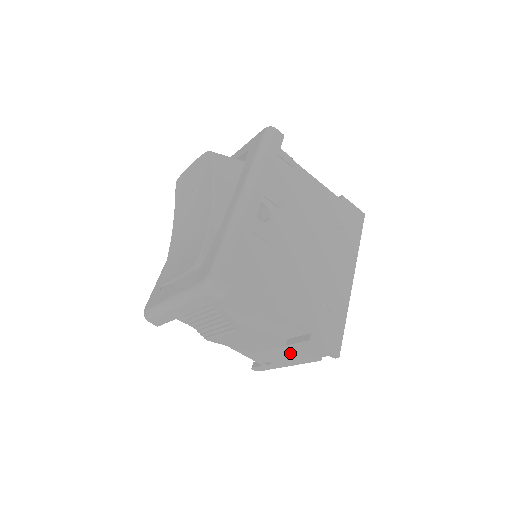
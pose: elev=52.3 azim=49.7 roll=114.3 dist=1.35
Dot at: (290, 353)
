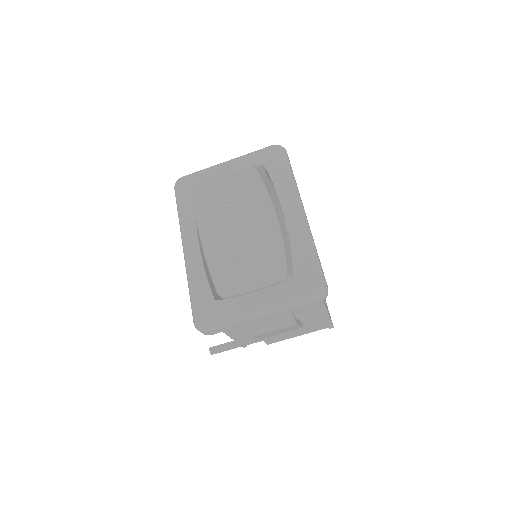
Dot at: (297, 332)
